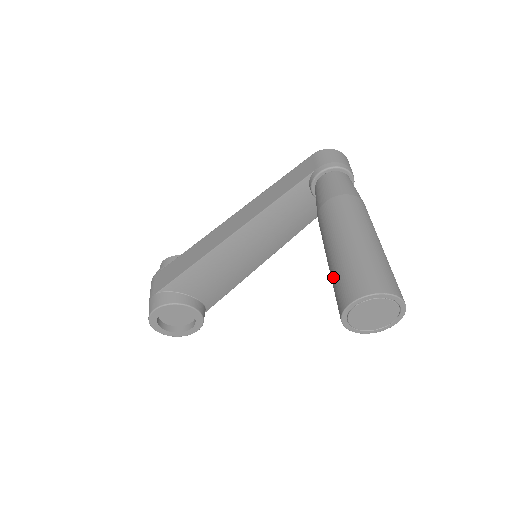
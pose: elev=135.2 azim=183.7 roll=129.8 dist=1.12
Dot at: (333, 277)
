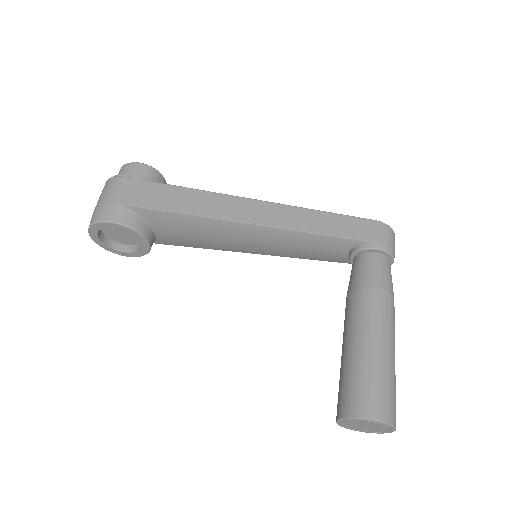
Dot at: (353, 374)
